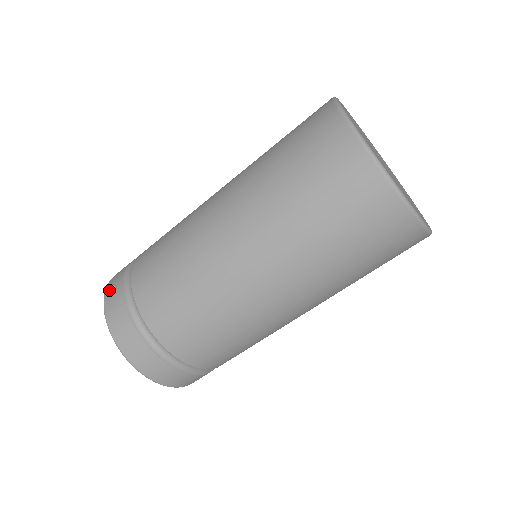
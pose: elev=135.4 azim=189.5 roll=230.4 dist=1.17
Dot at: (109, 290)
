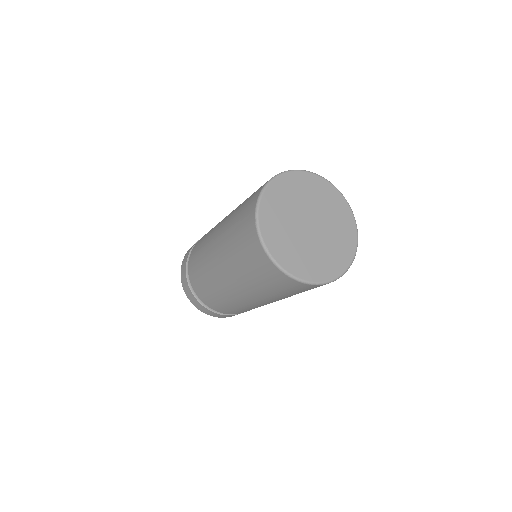
Dot at: (183, 284)
